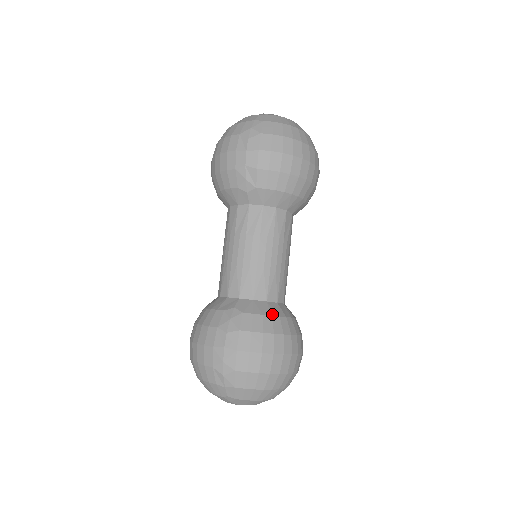
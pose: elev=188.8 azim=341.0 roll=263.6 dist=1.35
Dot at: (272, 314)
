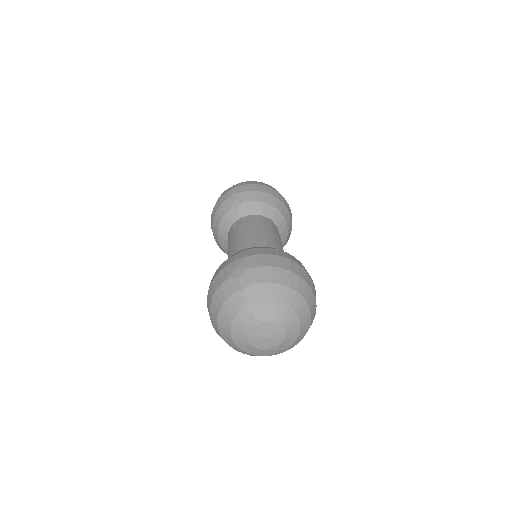
Dot at: occluded
